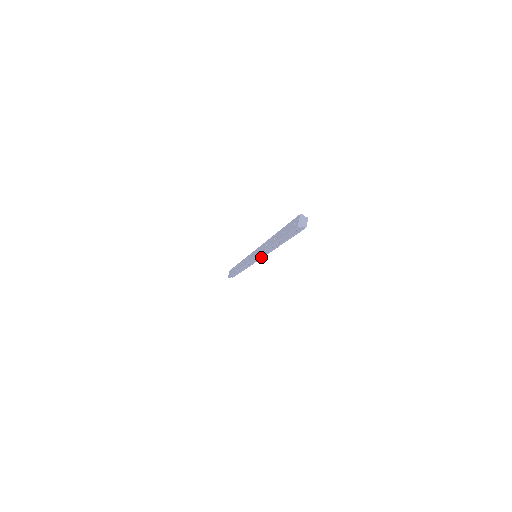
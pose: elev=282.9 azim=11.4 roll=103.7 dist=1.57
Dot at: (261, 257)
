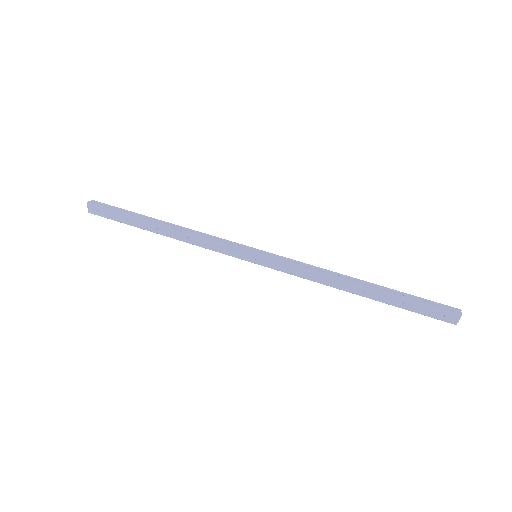
Dot at: occluded
